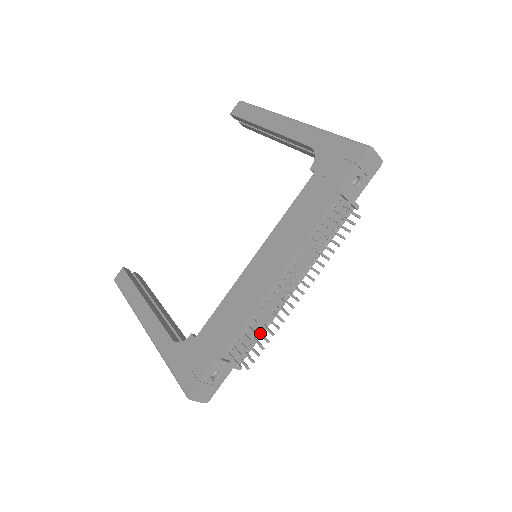
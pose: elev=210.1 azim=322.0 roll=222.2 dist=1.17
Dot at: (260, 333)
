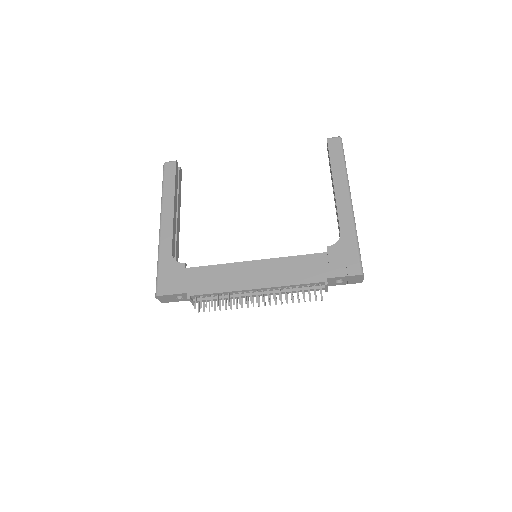
Dot at: (220, 300)
